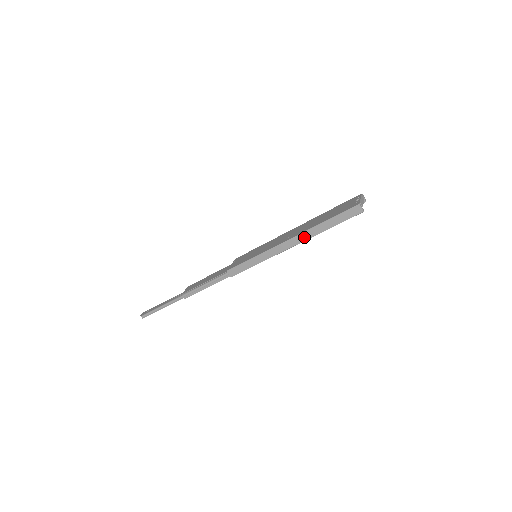
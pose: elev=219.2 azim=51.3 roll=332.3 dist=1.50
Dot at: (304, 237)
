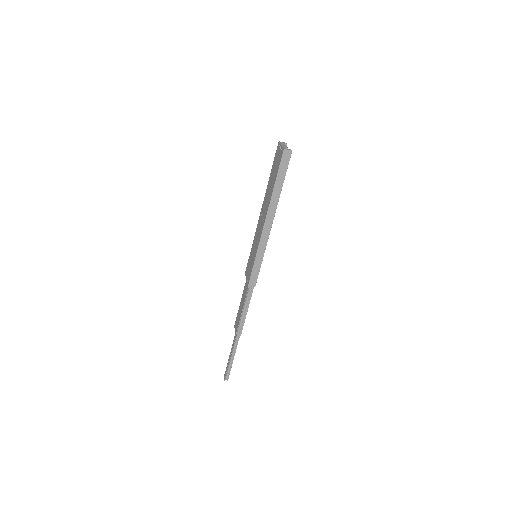
Dot at: (273, 209)
